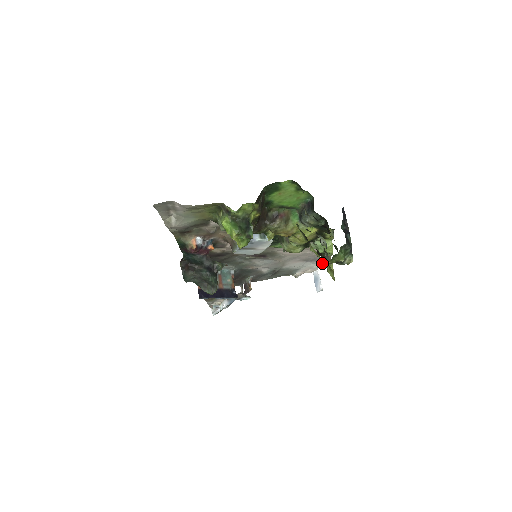
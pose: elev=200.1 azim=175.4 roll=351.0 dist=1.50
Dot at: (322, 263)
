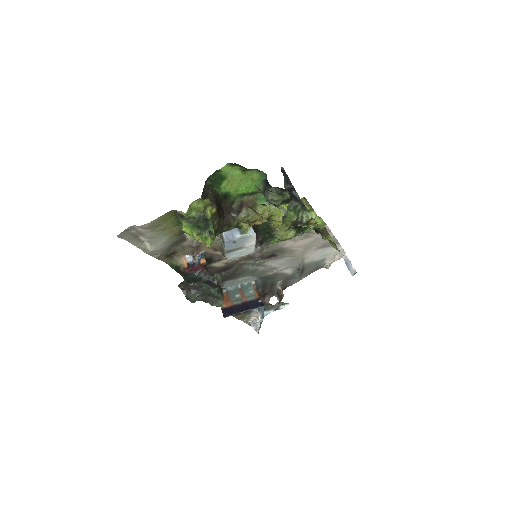
Dot at: occluded
